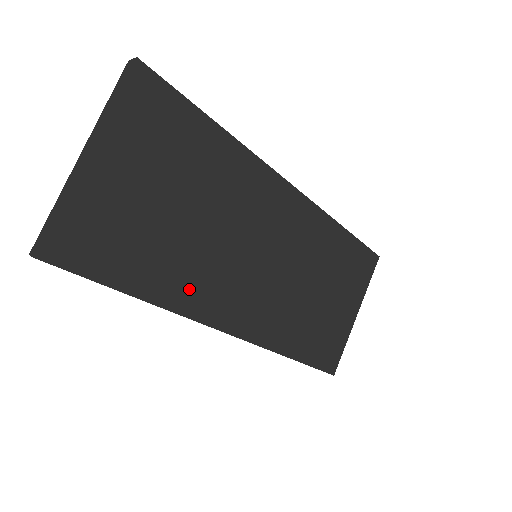
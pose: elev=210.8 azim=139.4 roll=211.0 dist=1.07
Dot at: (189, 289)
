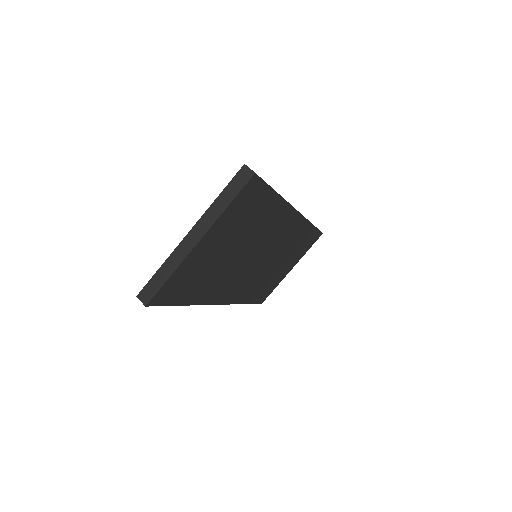
Dot at: (214, 290)
